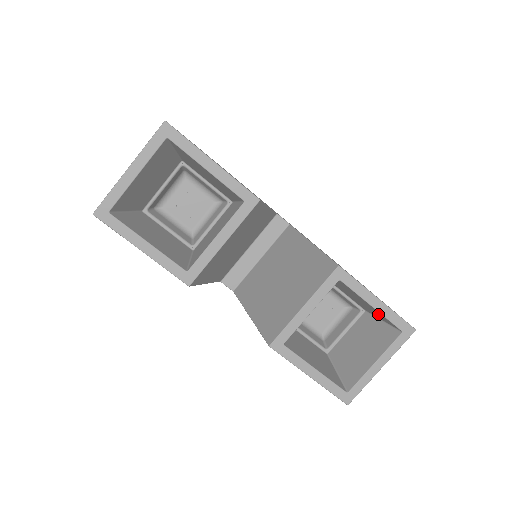
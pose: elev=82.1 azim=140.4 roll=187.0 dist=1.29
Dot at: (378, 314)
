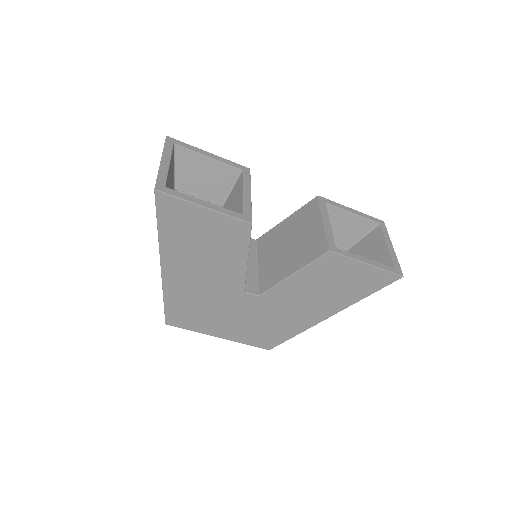
Dot at: (359, 225)
